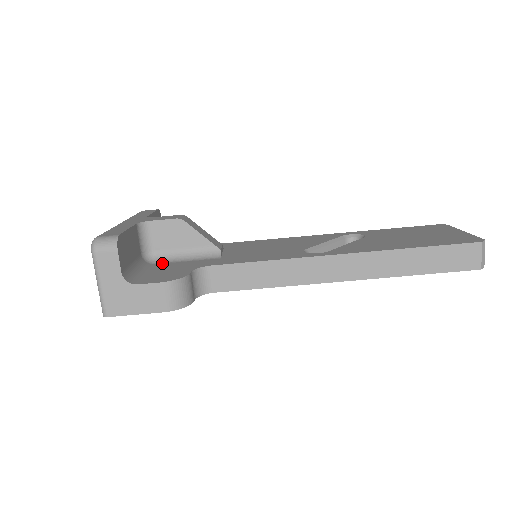
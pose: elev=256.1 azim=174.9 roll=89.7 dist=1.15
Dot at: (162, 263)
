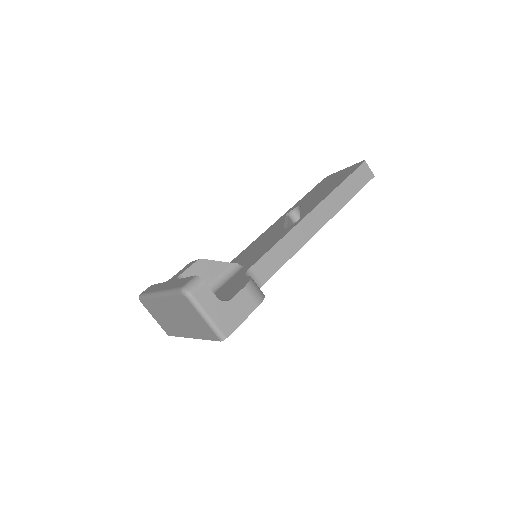
Dot at: occluded
